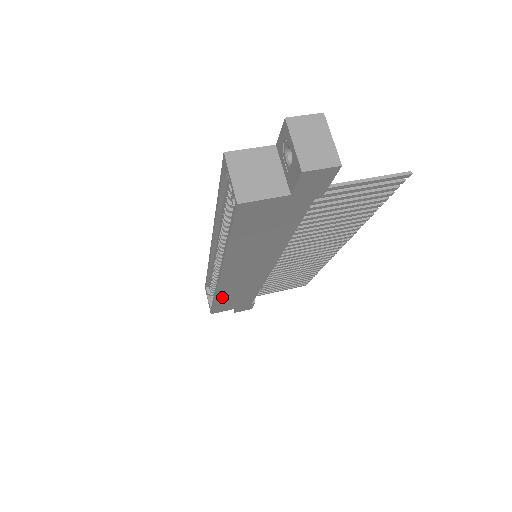
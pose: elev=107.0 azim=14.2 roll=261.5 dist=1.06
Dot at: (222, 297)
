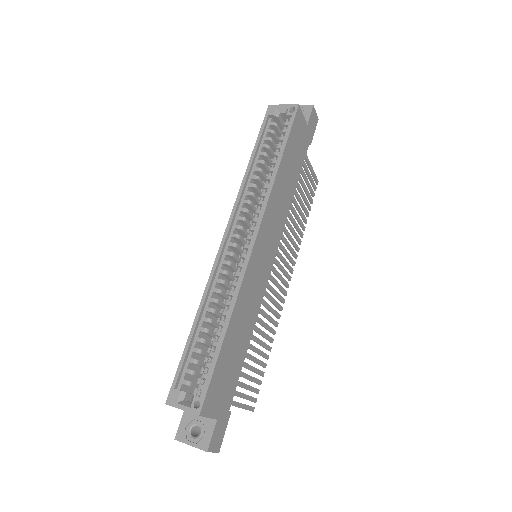
Dot at: (233, 324)
